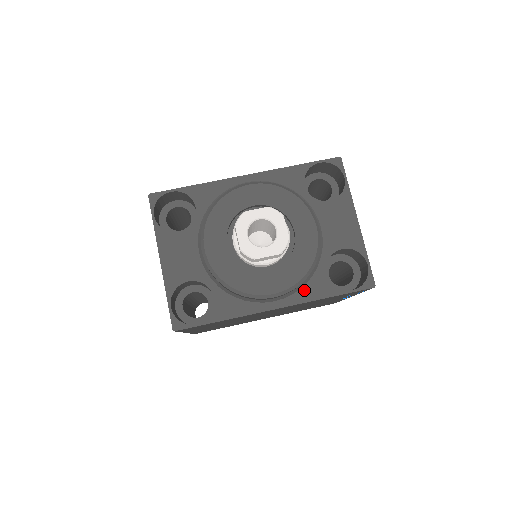
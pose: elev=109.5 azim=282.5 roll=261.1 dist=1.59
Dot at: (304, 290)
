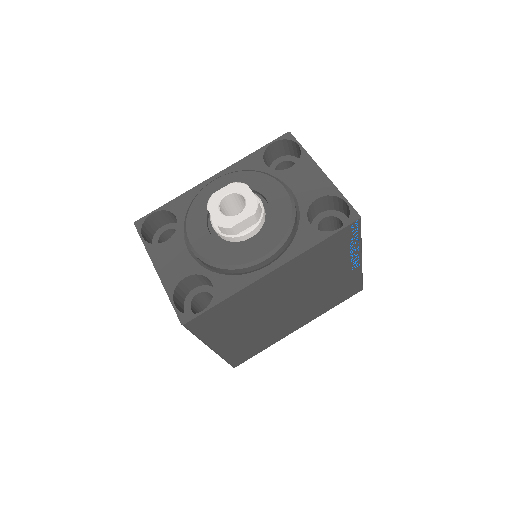
Dot at: (293, 245)
